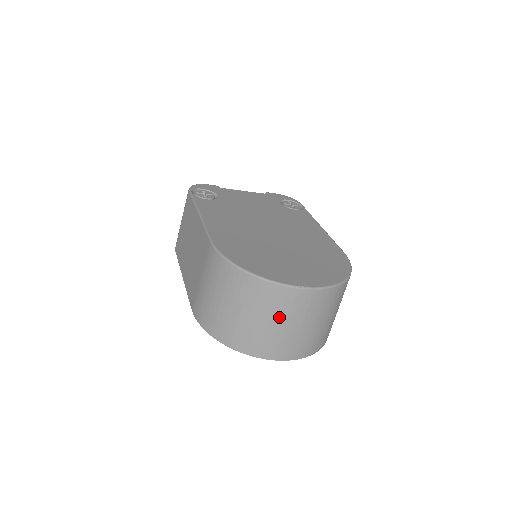
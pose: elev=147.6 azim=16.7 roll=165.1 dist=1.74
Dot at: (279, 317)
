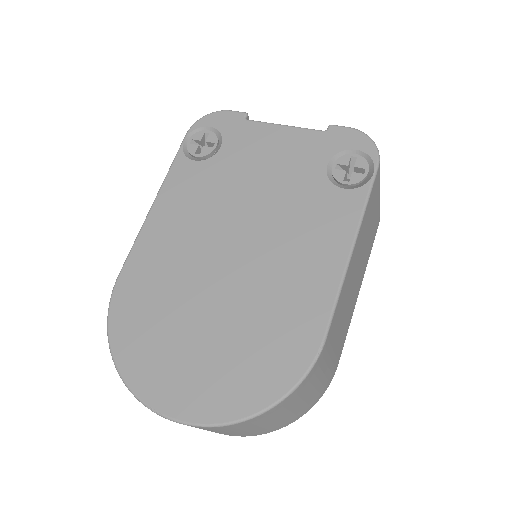
Dot at: occluded
